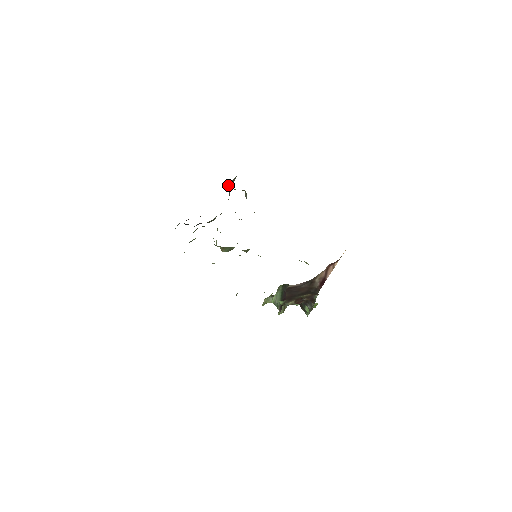
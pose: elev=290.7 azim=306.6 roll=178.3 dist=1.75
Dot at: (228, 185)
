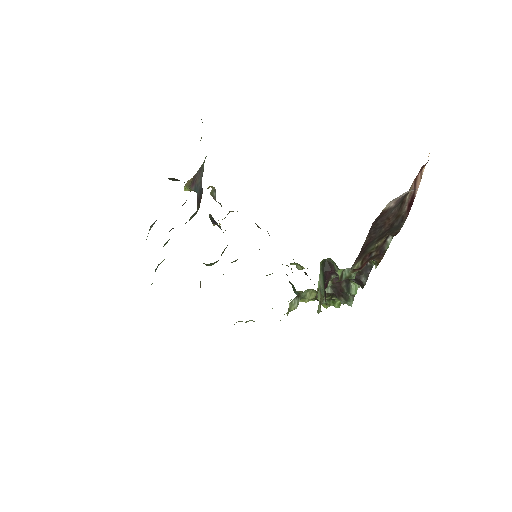
Dot at: (188, 184)
